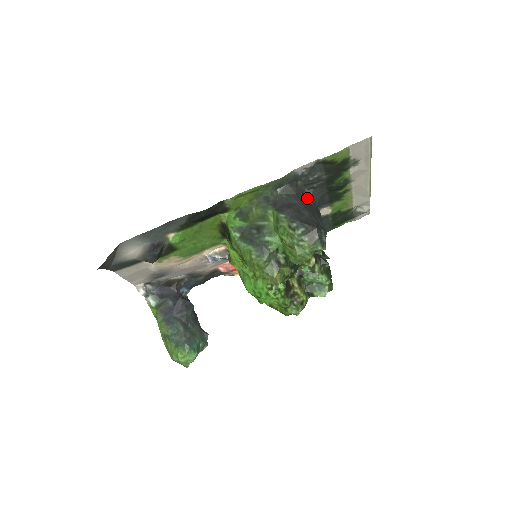
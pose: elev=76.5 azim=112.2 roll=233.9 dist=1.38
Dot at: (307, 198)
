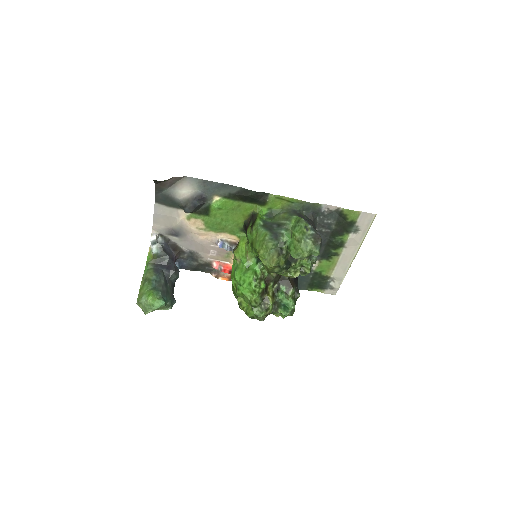
Dot at: occluded
